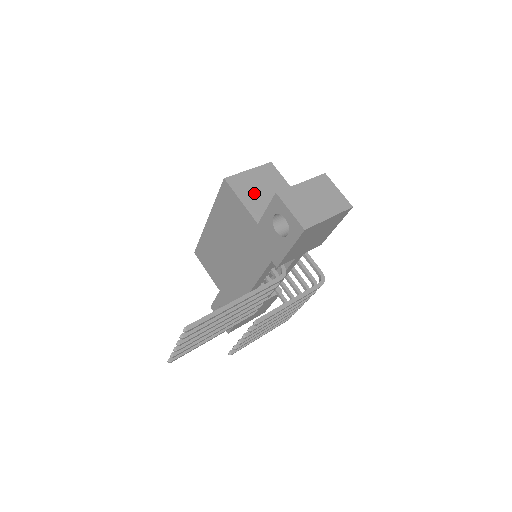
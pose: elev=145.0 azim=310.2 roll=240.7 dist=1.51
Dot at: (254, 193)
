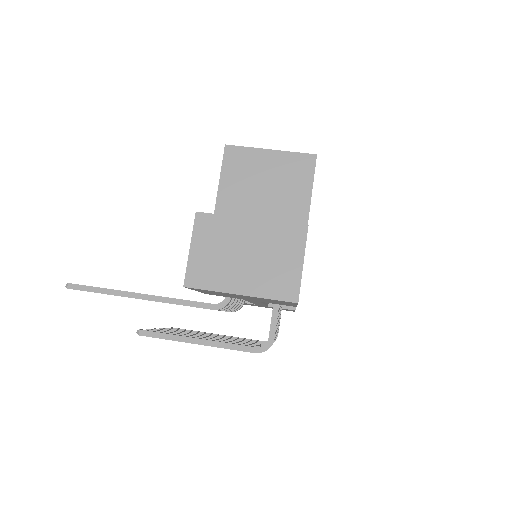
Dot at: (246, 186)
